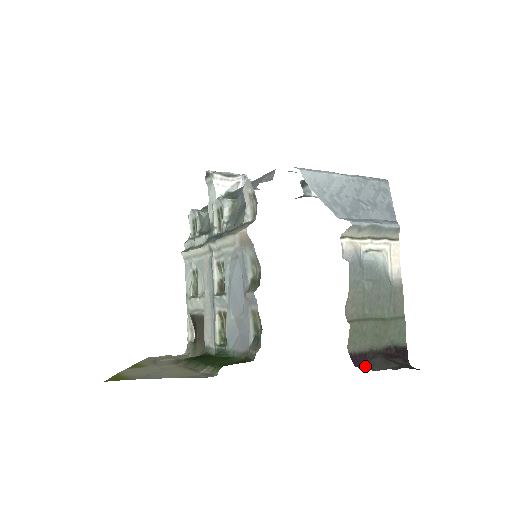
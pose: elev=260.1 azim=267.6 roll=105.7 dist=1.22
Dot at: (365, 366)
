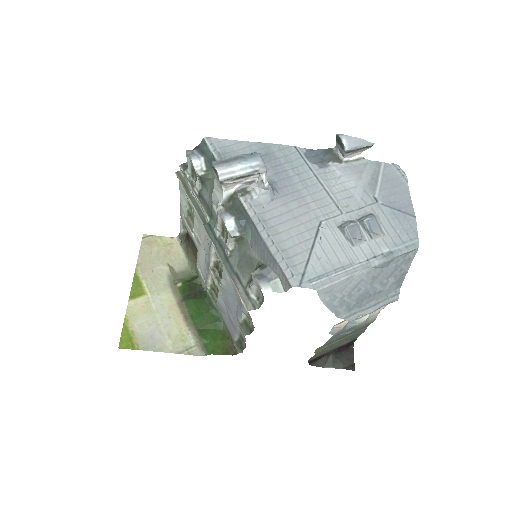
Dot at: (317, 363)
